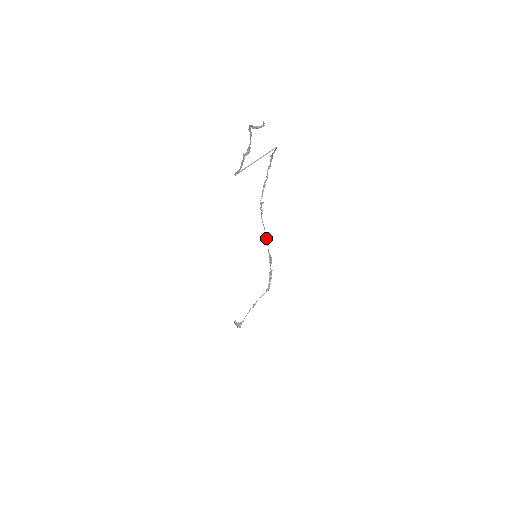
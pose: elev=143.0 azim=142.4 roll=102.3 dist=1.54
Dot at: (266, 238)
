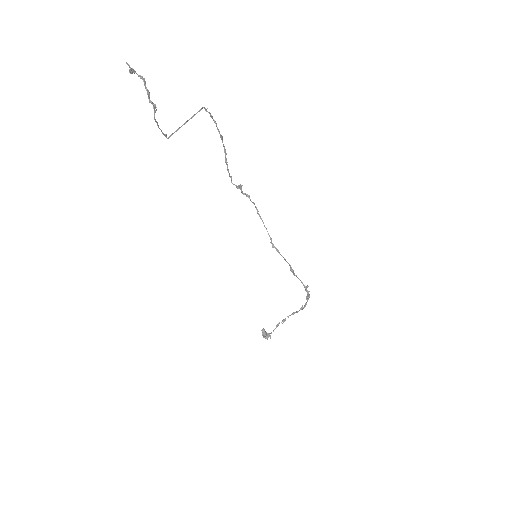
Dot at: (270, 237)
